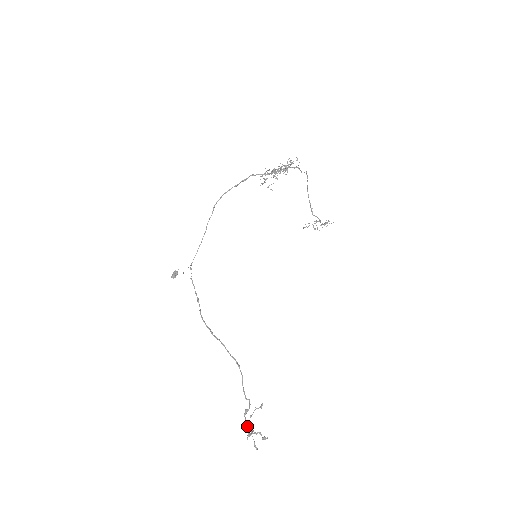
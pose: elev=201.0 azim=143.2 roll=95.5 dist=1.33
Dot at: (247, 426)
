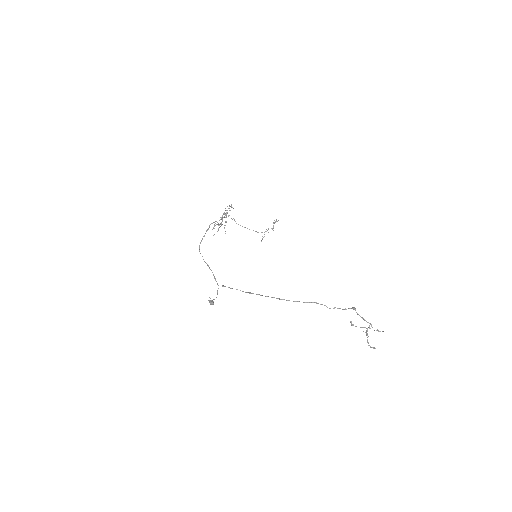
Dot at: (364, 319)
